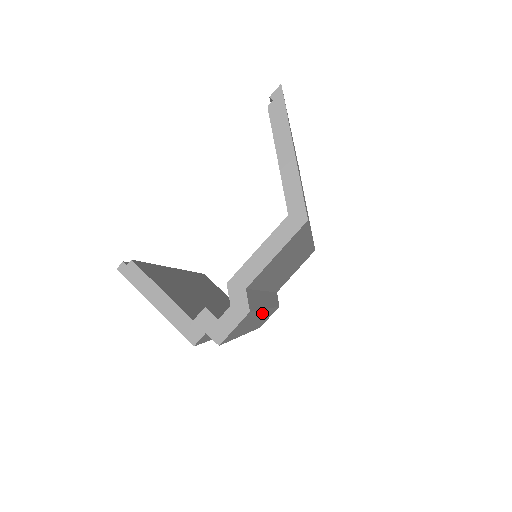
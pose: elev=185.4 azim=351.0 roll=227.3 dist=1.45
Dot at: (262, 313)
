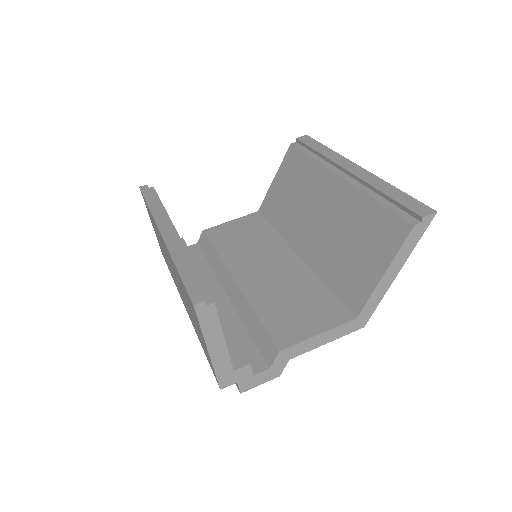
Dot at: occluded
